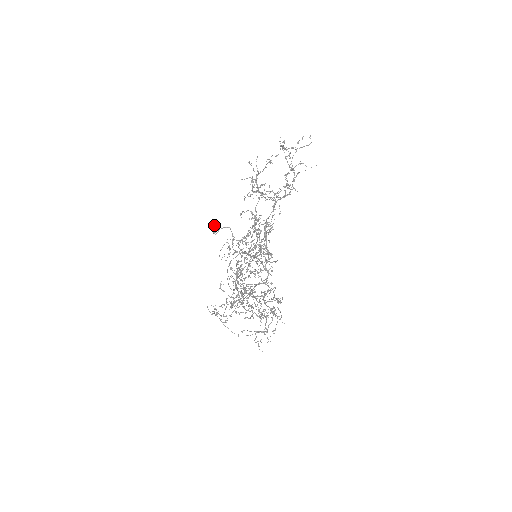
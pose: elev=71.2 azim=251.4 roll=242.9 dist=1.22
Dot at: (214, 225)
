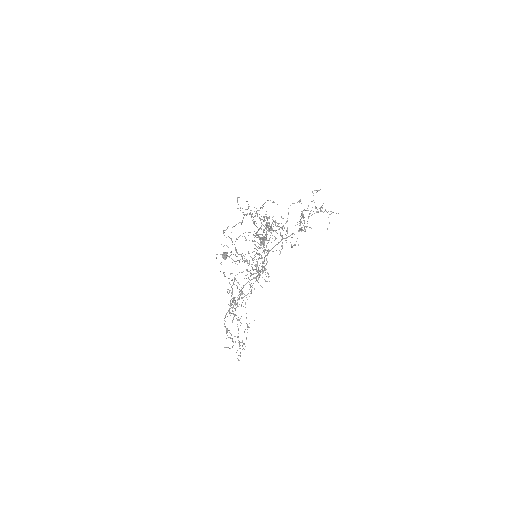
Dot at: occluded
